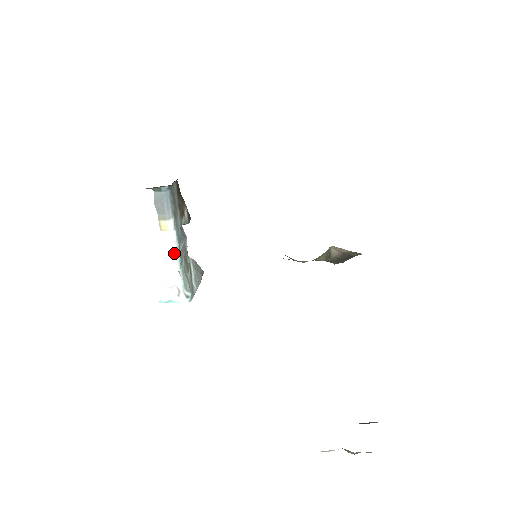
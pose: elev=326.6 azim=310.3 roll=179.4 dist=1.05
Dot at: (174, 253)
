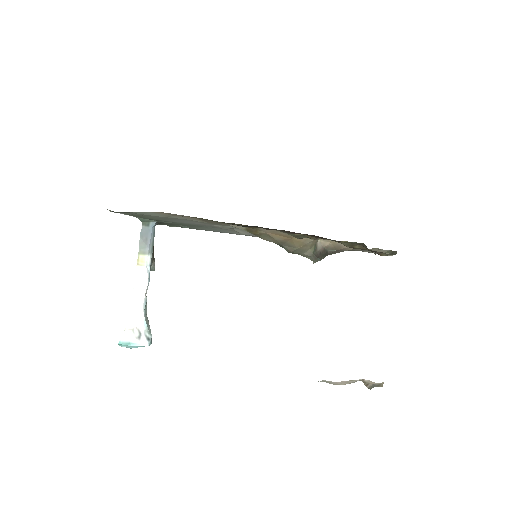
Dot at: (144, 290)
